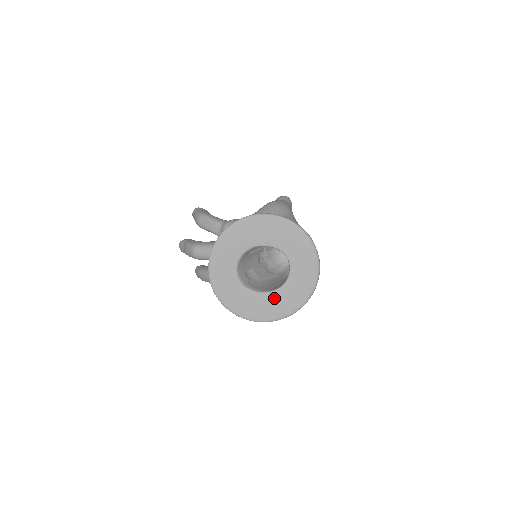
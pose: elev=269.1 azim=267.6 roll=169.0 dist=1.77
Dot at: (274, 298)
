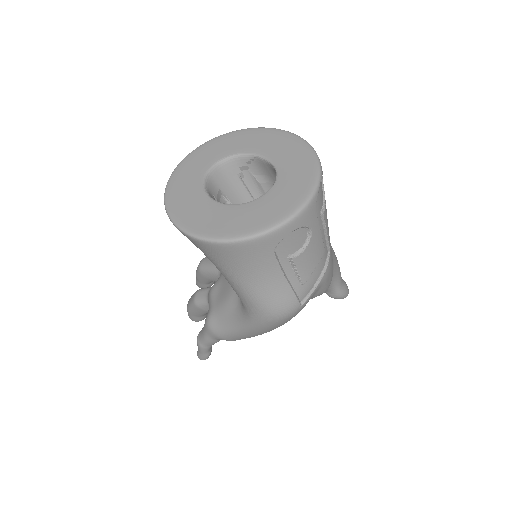
Dot at: (225, 211)
